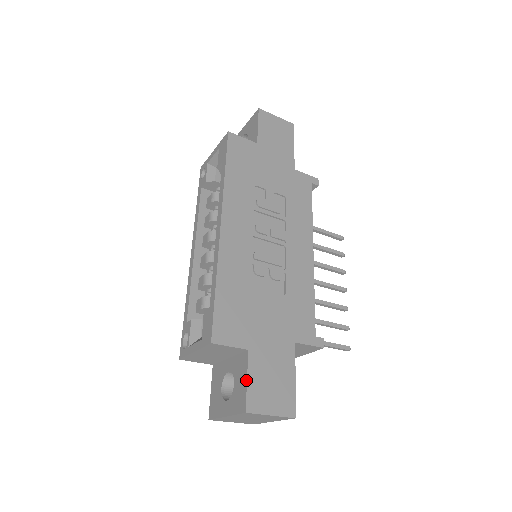
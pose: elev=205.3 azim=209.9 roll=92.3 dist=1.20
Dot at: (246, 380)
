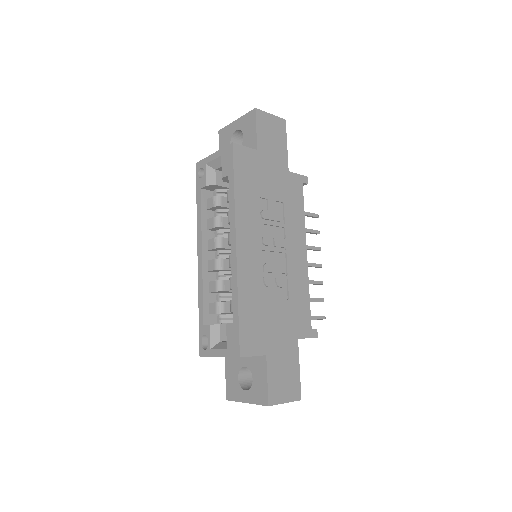
Dot at: (266, 380)
